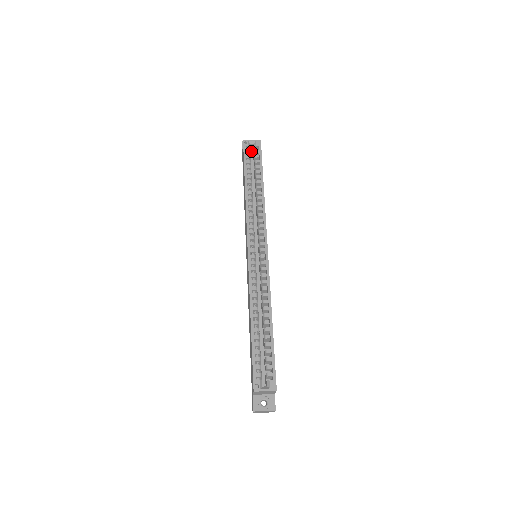
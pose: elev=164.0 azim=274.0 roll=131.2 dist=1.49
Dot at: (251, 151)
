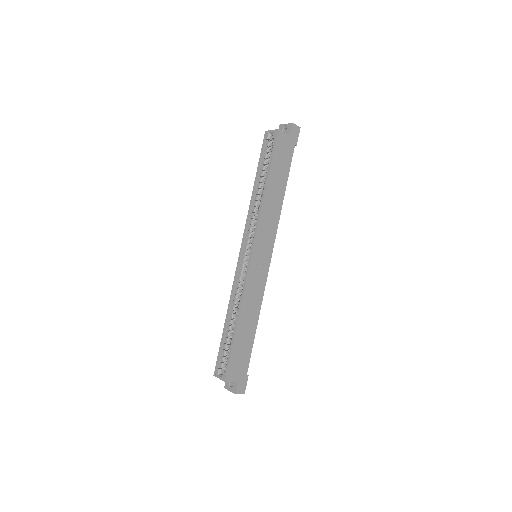
Dot at: occluded
